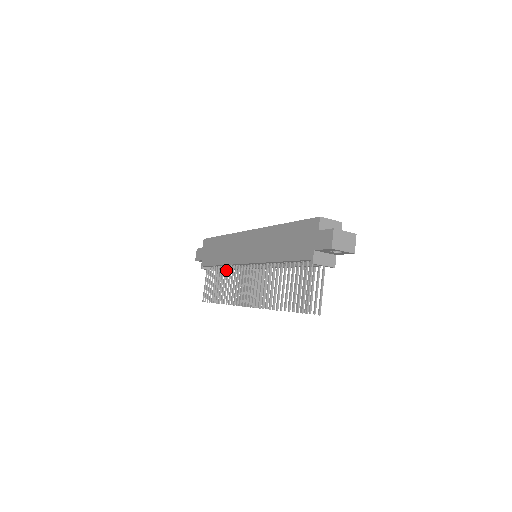
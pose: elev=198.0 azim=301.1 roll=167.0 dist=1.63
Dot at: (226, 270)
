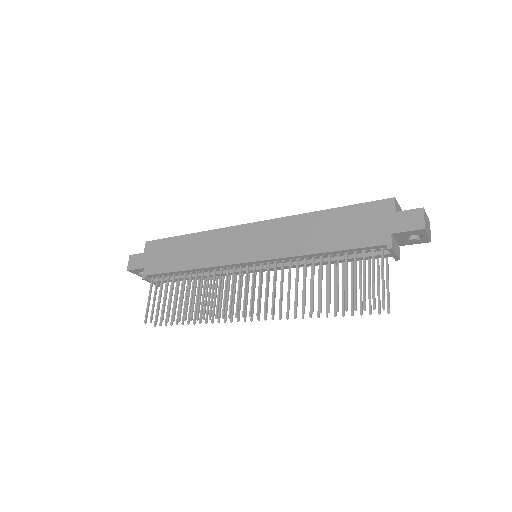
Dot at: occluded
